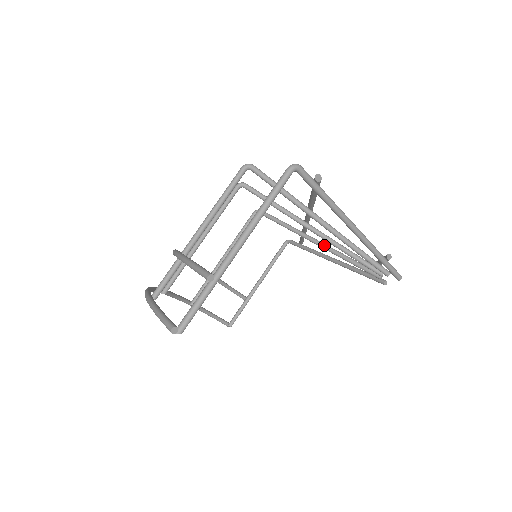
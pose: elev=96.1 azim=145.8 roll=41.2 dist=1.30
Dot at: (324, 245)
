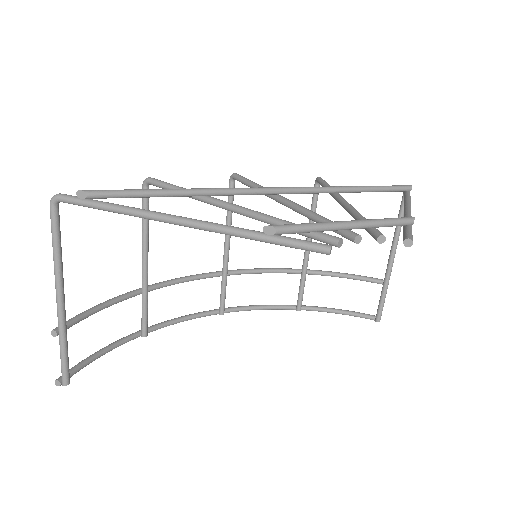
Dot at: (343, 206)
